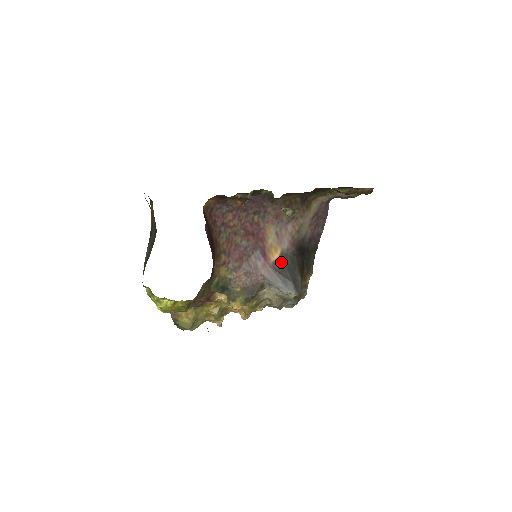
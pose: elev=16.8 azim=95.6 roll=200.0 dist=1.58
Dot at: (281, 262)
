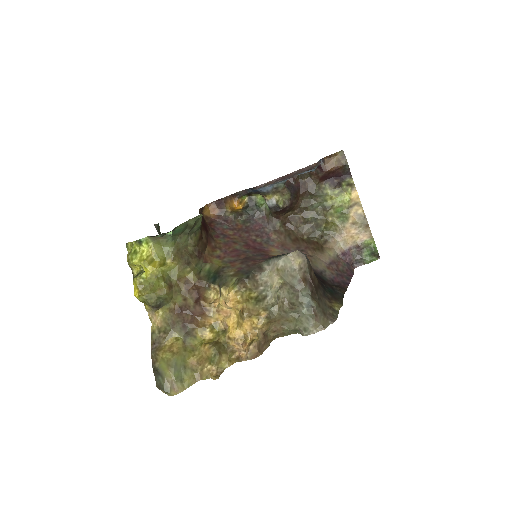
Dot at: occluded
